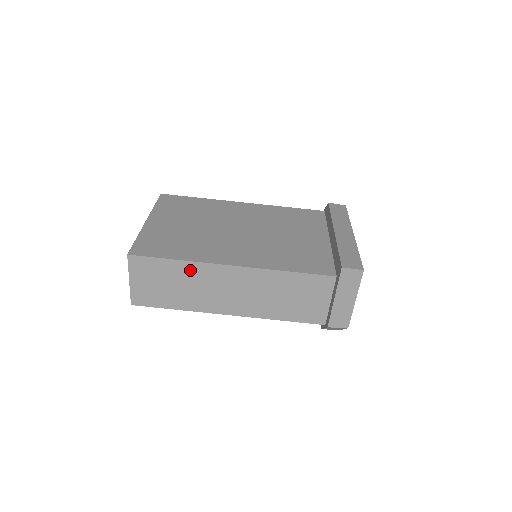
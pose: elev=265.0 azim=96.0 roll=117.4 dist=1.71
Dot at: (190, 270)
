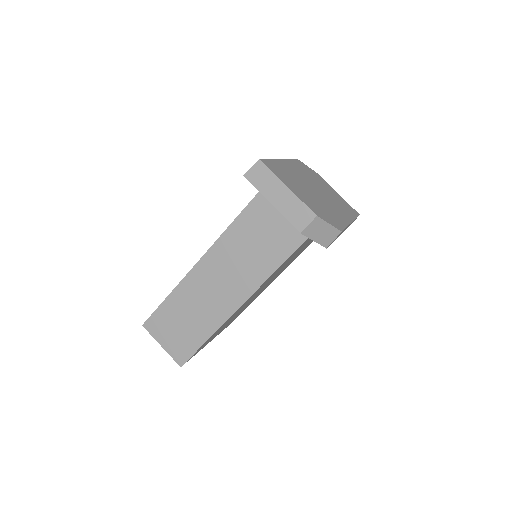
Dot at: (180, 297)
